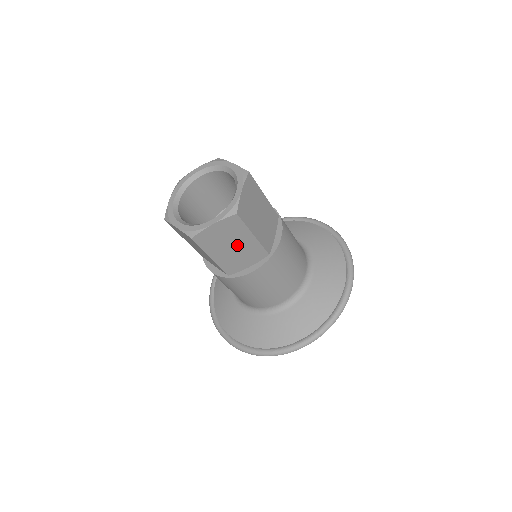
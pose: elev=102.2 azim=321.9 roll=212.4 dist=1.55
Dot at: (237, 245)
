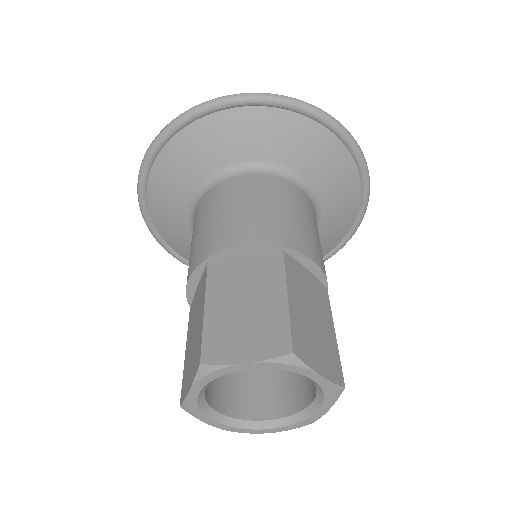
Dot at: occluded
